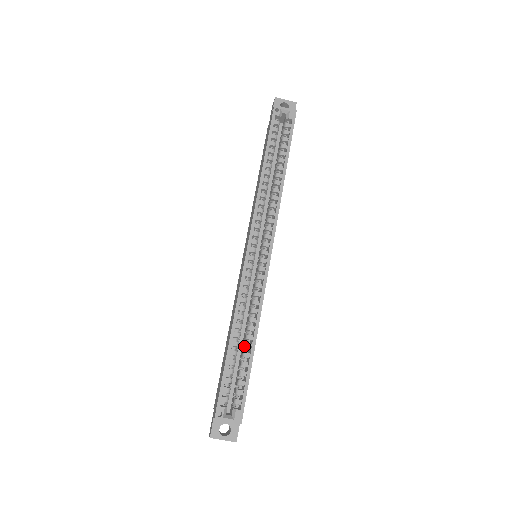
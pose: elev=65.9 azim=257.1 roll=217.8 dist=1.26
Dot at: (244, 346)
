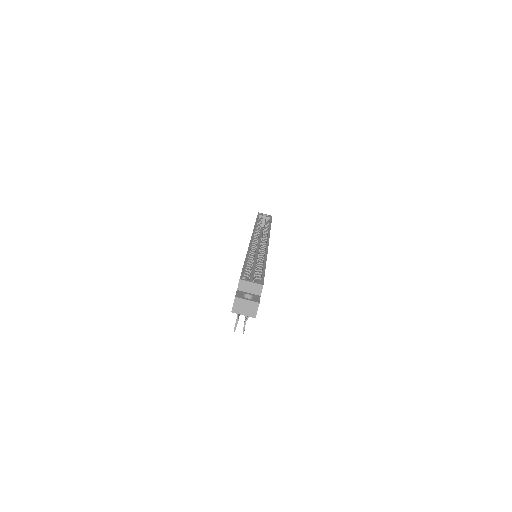
Dot at: (257, 265)
